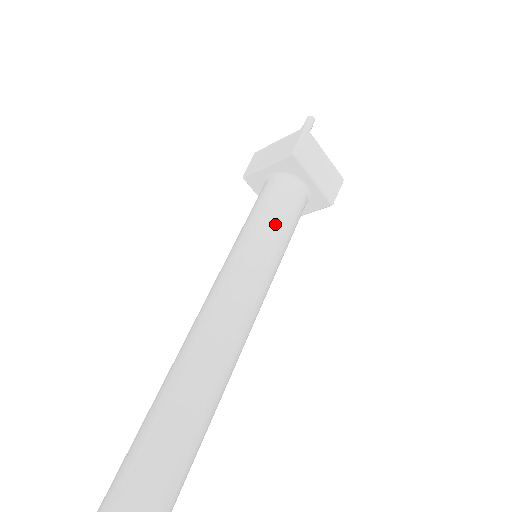
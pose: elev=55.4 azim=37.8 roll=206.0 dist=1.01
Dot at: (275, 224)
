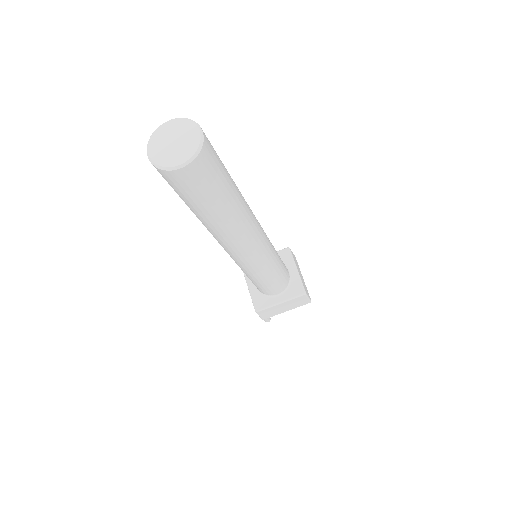
Dot at: occluded
